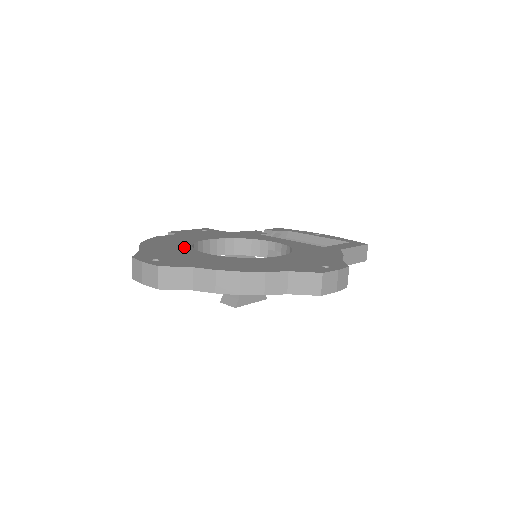
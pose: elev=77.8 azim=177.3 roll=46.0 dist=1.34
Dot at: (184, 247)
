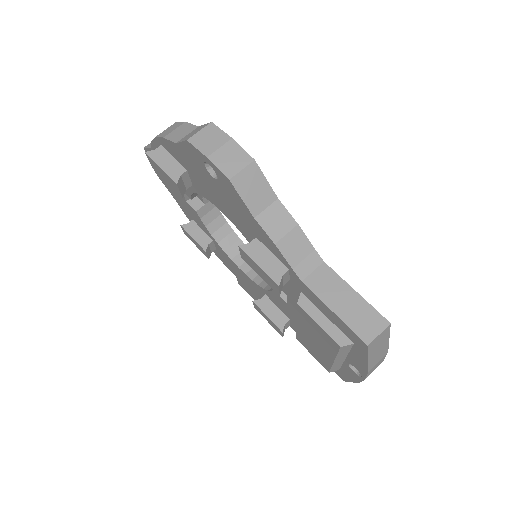
Dot at: occluded
